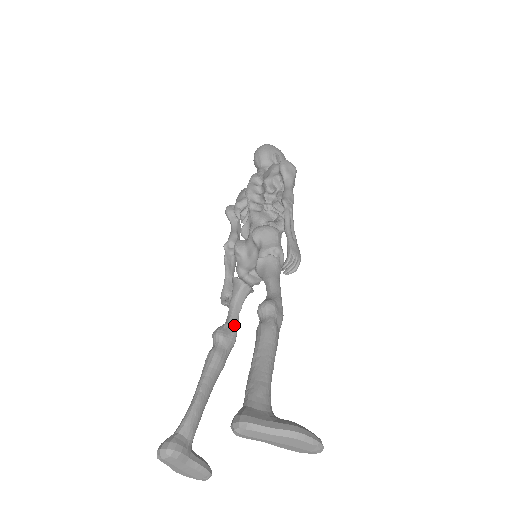
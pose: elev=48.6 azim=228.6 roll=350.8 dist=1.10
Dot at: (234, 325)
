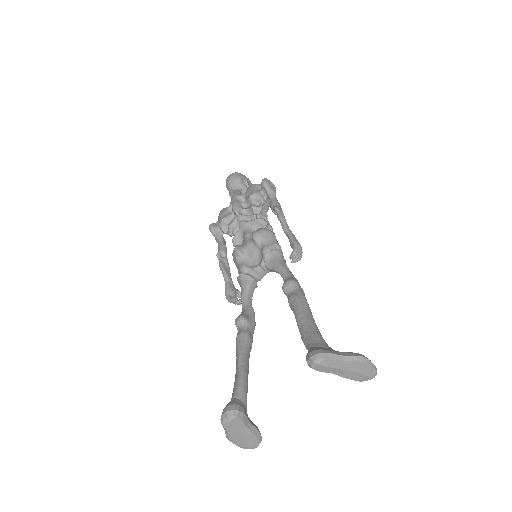
Dot at: (251, 312)
